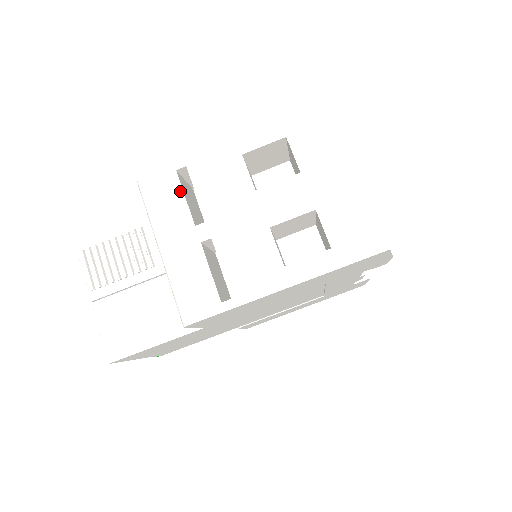
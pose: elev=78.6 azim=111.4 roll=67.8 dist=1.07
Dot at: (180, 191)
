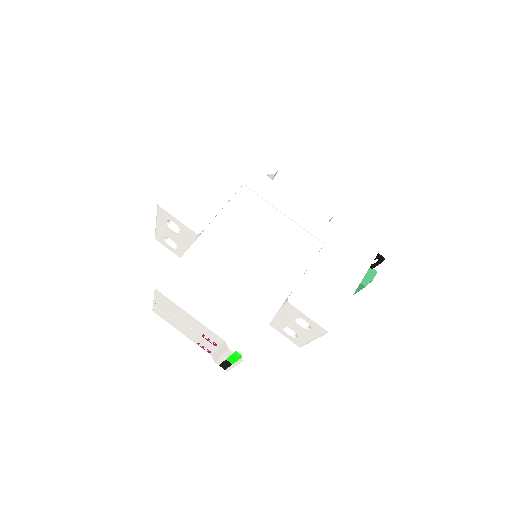
Dot at: occluded
